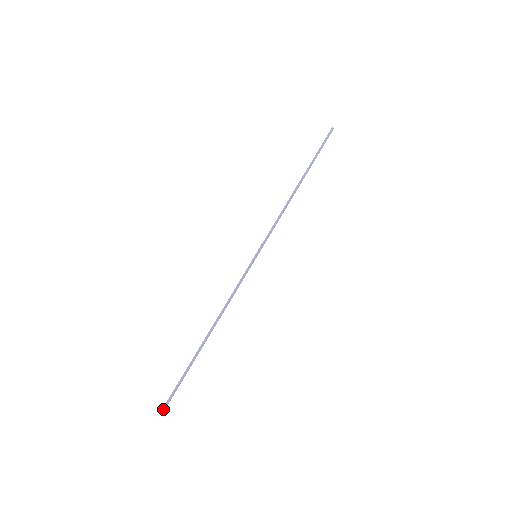
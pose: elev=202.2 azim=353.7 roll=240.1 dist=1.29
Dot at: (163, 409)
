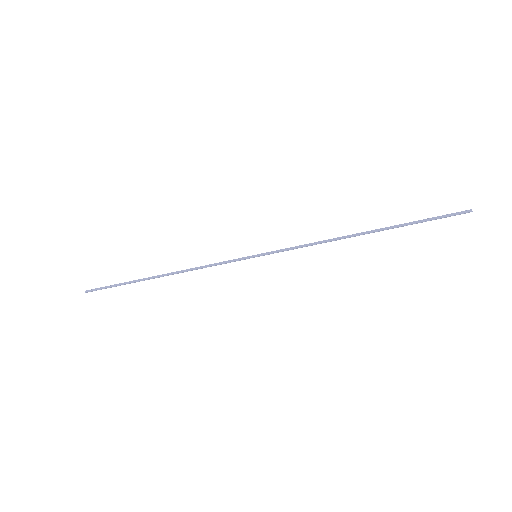
Dot at: (90, 290)
